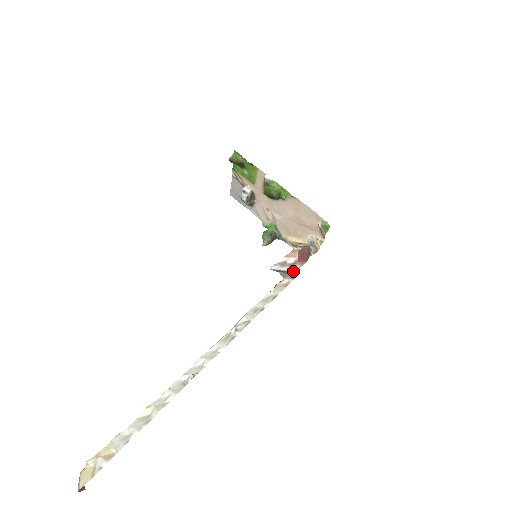
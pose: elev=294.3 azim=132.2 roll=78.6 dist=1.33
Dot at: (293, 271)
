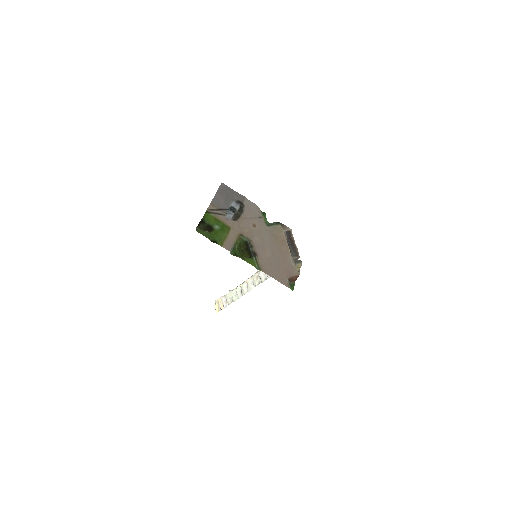
Dot at: occluded
